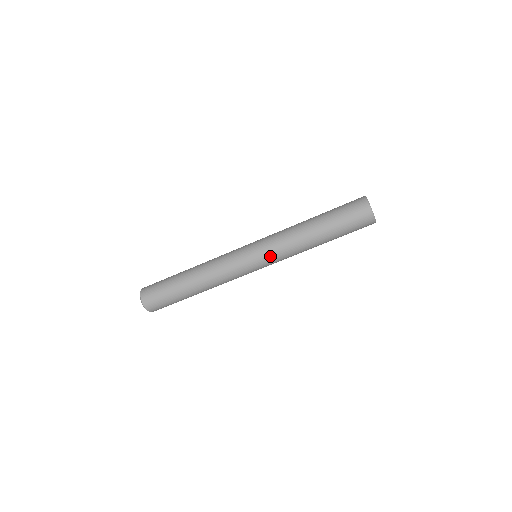
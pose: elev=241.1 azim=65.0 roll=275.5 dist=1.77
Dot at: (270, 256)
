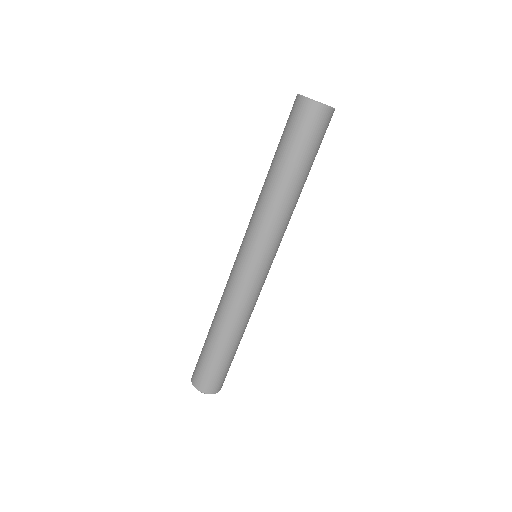
Dot at: (256, 242)
